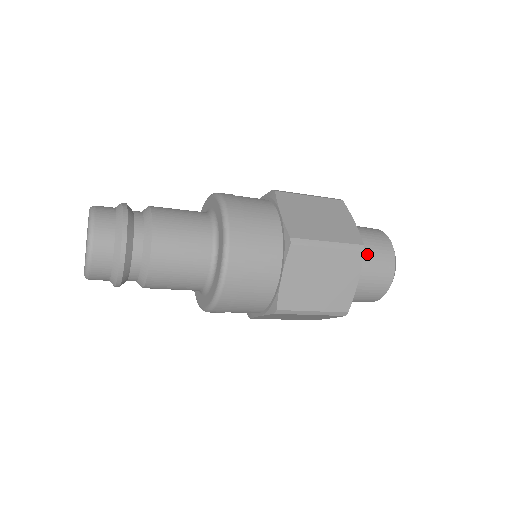
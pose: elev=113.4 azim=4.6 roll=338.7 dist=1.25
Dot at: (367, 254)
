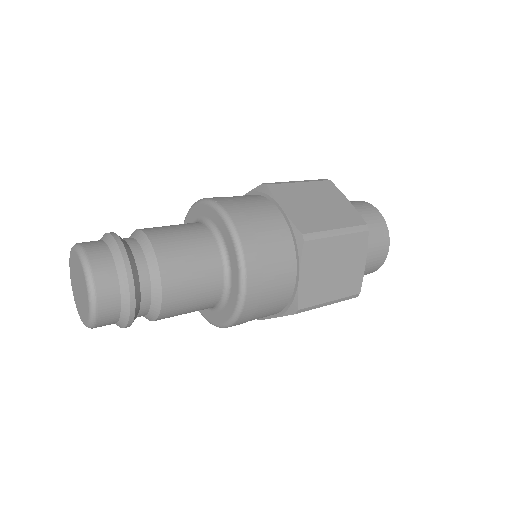
Dot at: occluded
